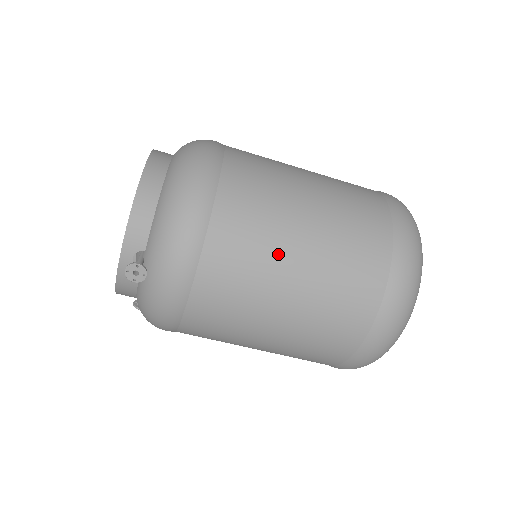
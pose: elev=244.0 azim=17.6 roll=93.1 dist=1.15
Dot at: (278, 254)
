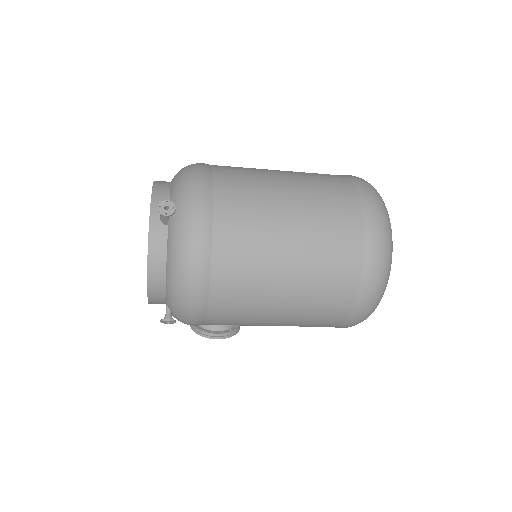
Dot at: (269, 182)
